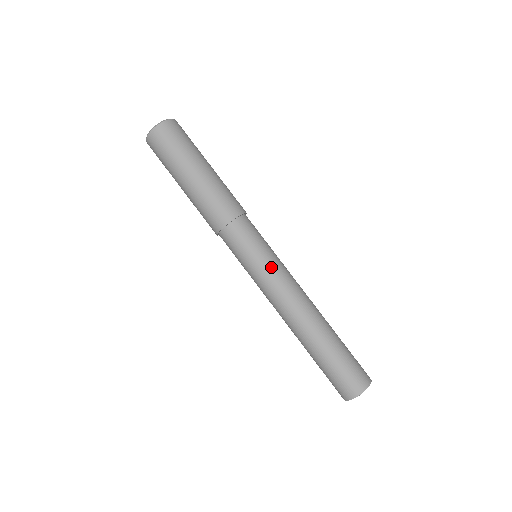
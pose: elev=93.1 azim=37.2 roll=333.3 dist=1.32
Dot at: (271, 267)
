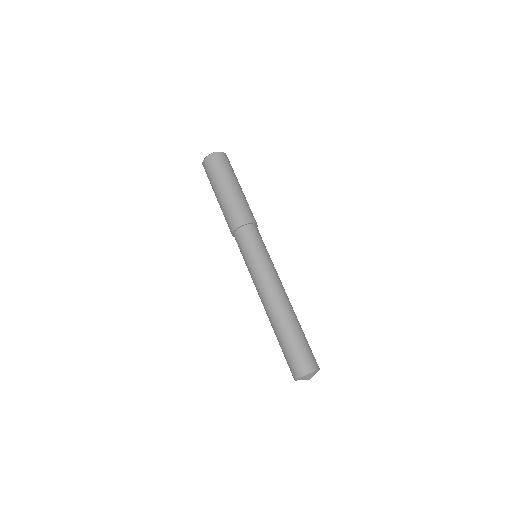
Dot at: (262, 263)
